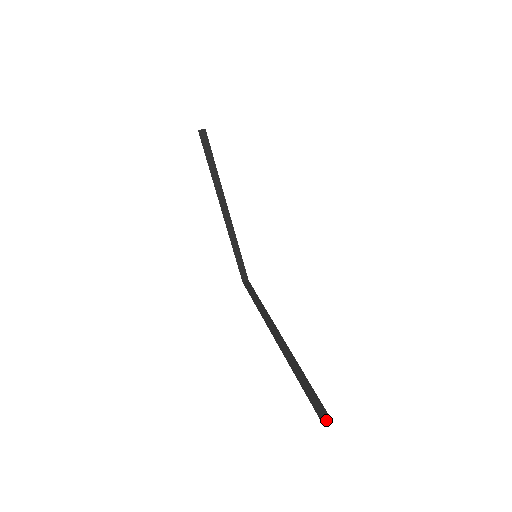
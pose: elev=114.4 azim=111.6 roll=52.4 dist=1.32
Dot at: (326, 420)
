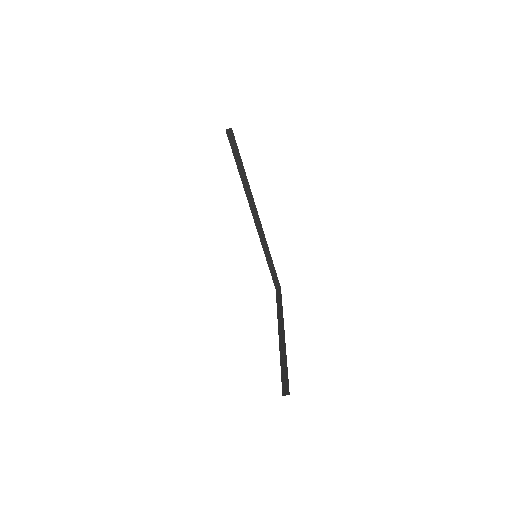
Dot at: (278, 288)
